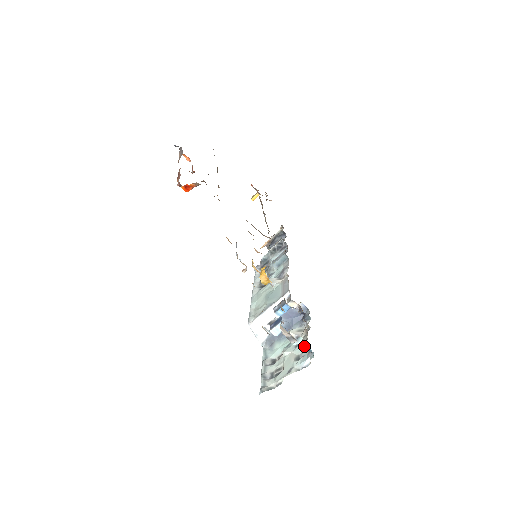
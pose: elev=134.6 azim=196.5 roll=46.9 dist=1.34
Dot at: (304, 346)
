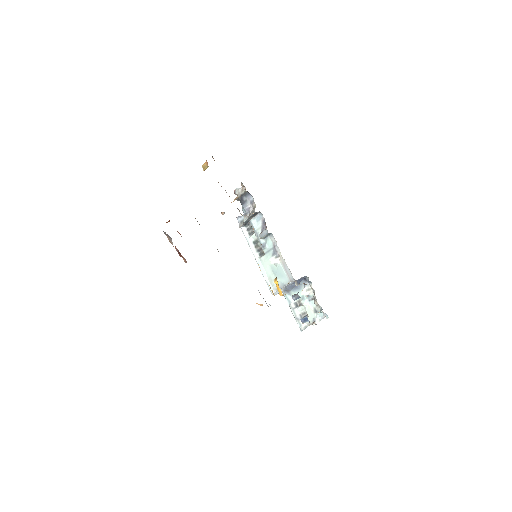
Dot at: (320, 312)
